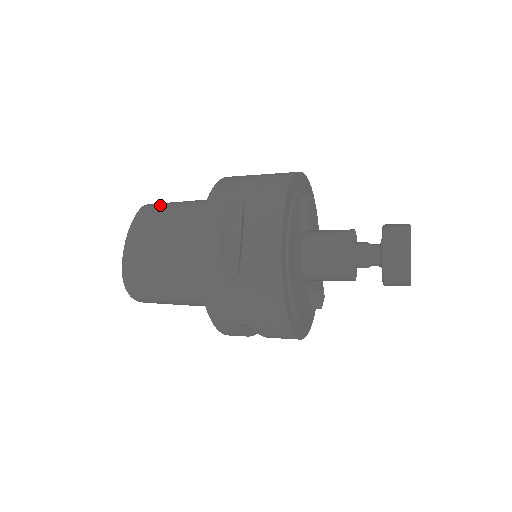
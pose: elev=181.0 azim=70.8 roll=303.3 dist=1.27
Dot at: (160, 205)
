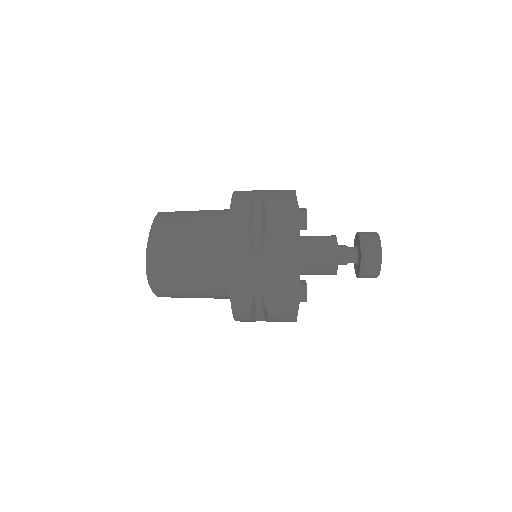
Dot at: (176, 211)
